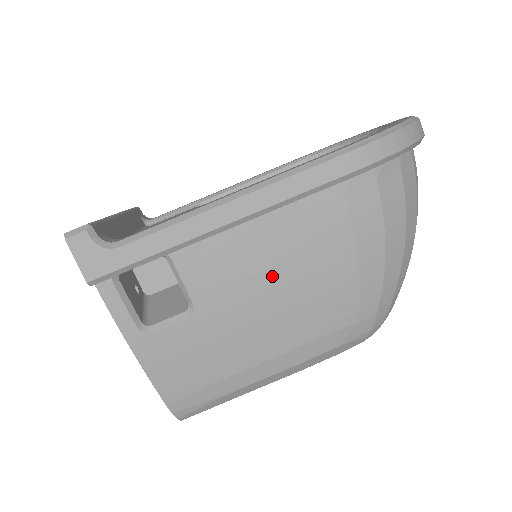
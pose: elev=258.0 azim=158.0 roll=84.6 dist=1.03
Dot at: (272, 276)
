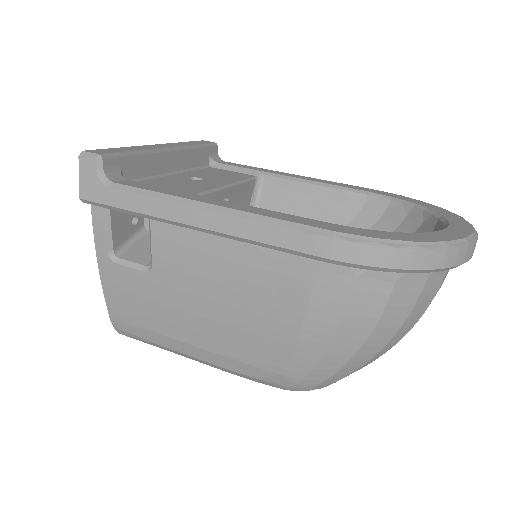
Dot at: (221, 289)
